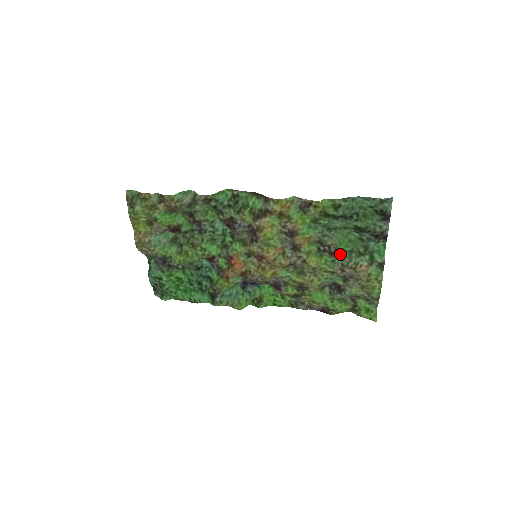
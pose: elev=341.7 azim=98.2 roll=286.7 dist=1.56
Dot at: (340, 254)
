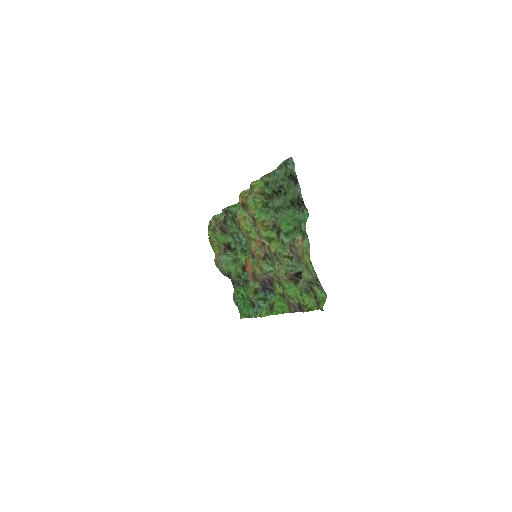
Dot at: (284, 233)
